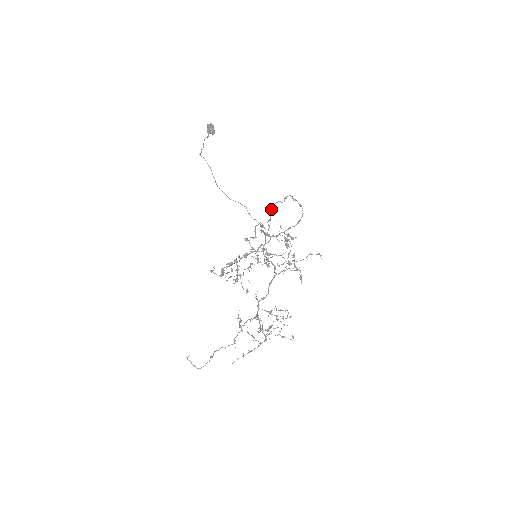
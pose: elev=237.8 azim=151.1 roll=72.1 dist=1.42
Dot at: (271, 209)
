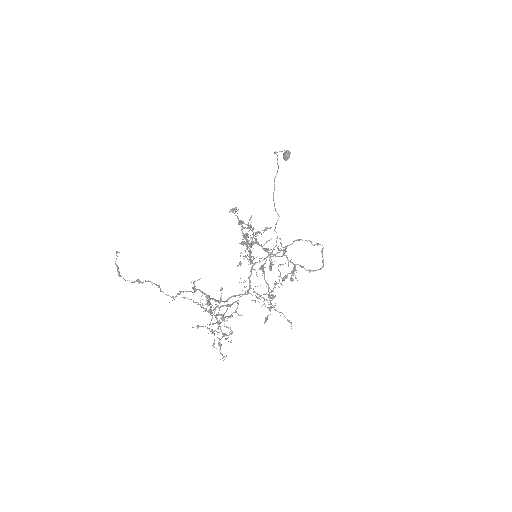
Dot at: (299, 239)
